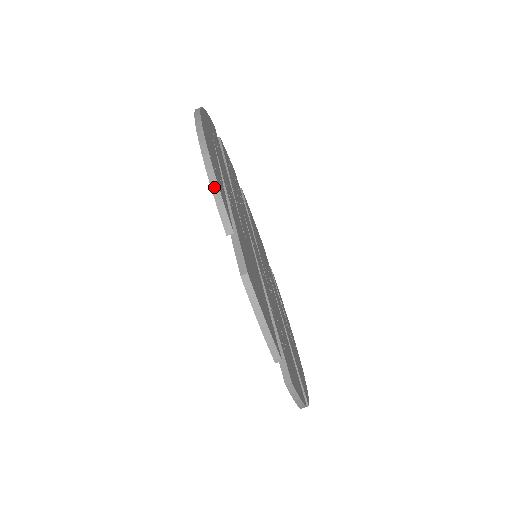
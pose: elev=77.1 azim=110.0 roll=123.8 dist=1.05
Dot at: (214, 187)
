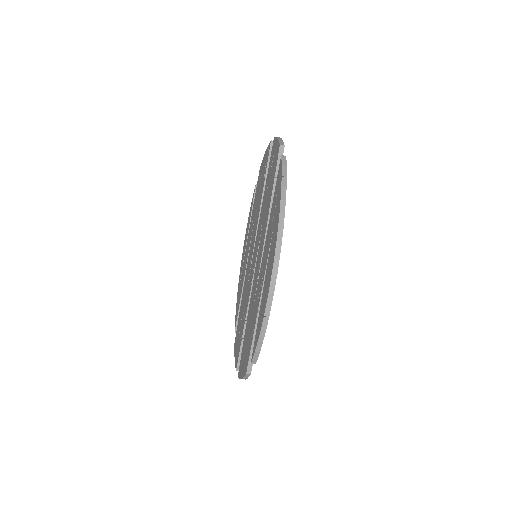
Dot at: (260, 342)
